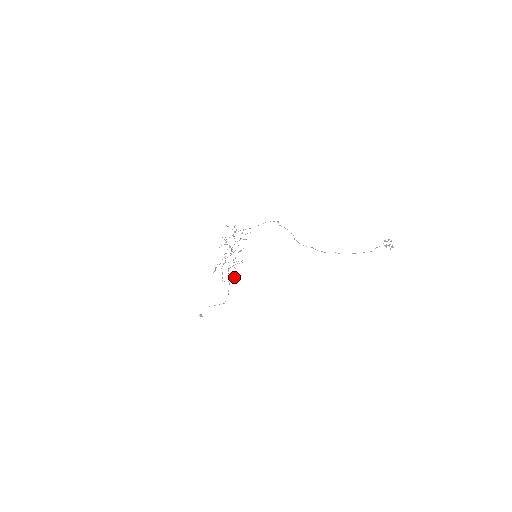
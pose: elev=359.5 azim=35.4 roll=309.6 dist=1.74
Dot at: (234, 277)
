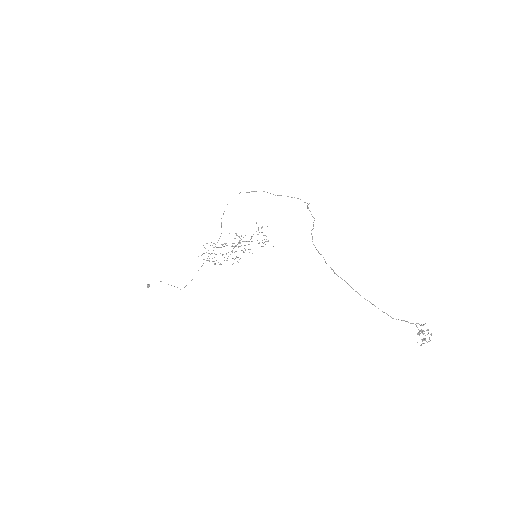
Dot at: occluded
